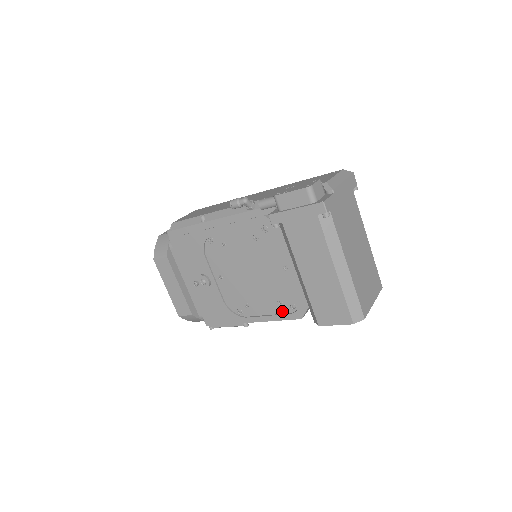
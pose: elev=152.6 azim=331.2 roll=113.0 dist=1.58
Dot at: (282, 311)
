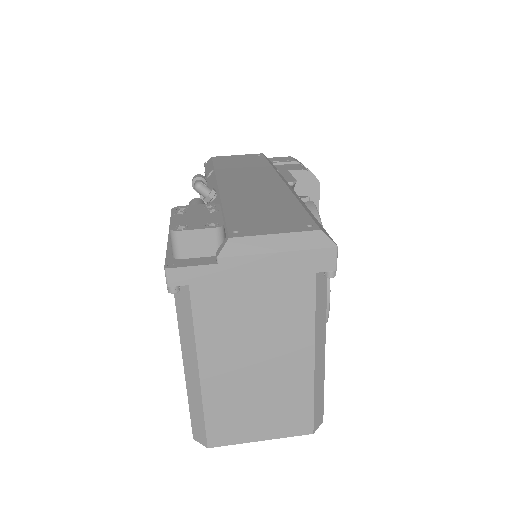
Dot at: occluded
